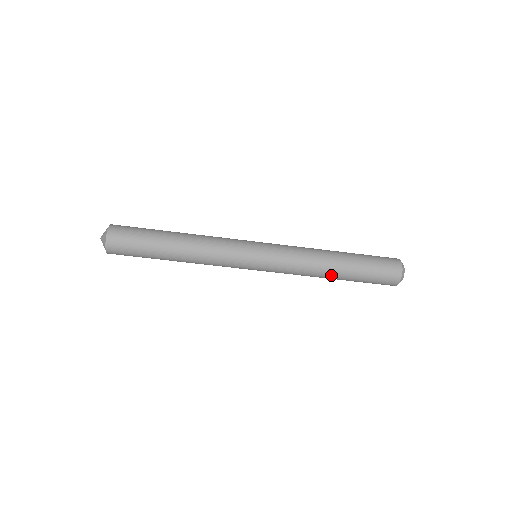
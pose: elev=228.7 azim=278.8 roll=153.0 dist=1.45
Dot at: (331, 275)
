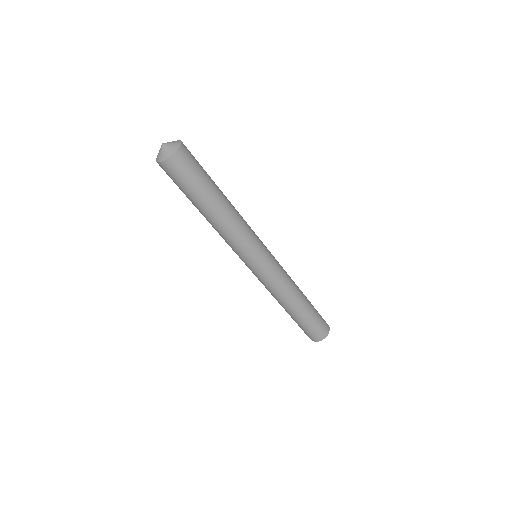
Dot at: (296, 305)
